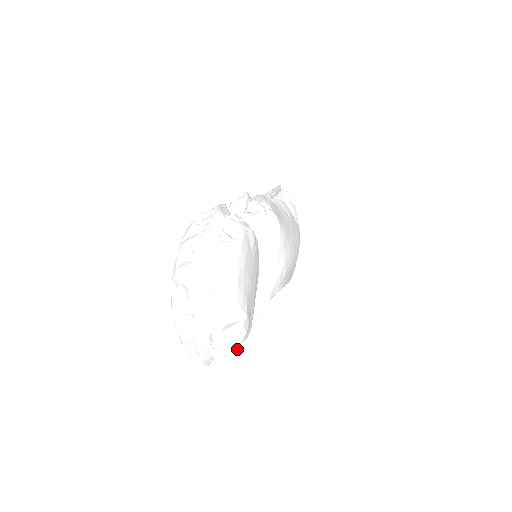
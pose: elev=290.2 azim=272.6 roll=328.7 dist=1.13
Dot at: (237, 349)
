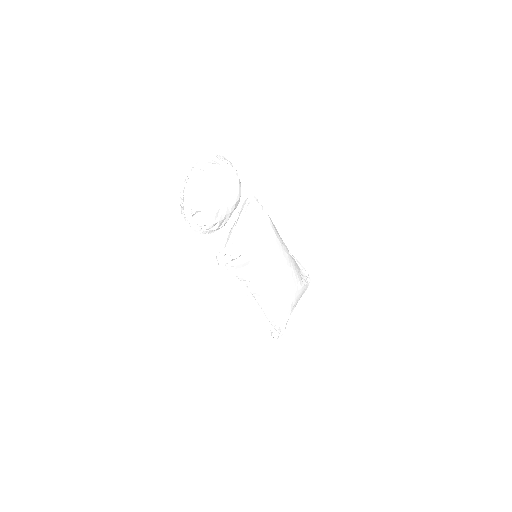
Dot at: (205, 222)
